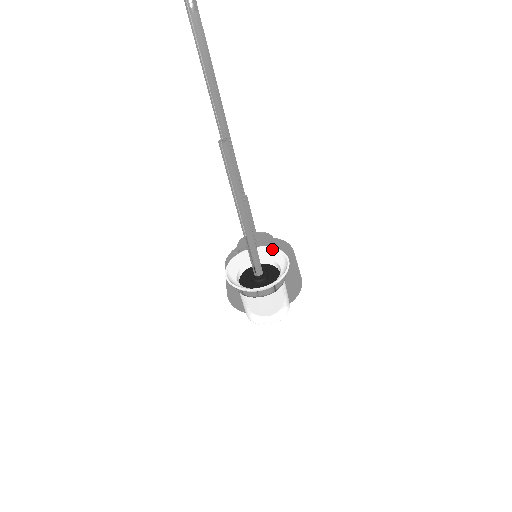
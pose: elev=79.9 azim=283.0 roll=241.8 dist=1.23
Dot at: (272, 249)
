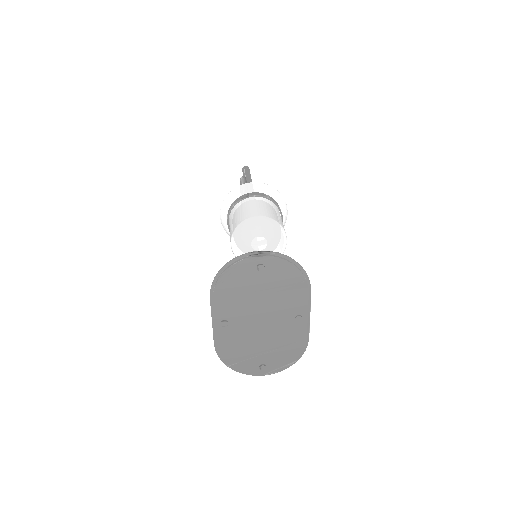
Dot at: occluded
